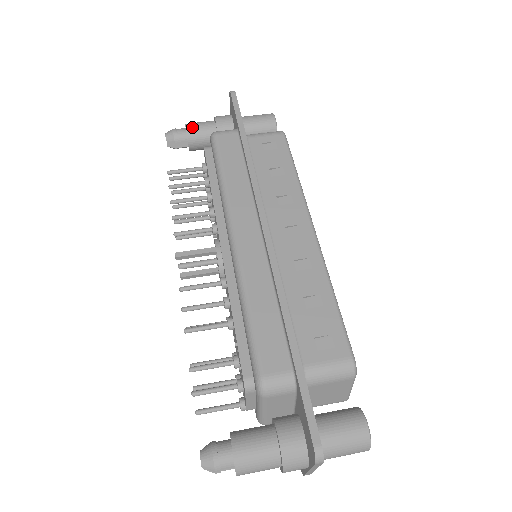
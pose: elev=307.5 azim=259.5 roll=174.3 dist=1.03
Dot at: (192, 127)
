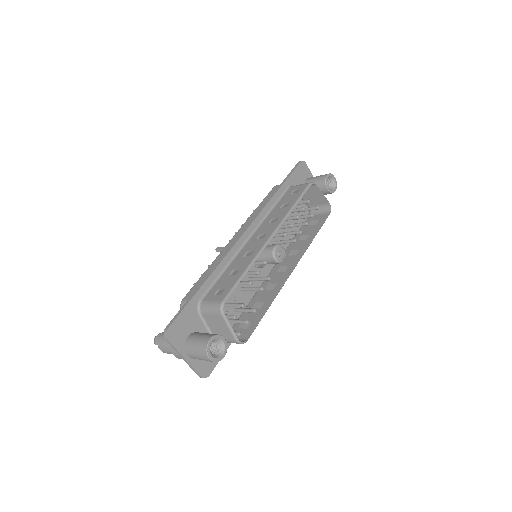
Dot at: occluded
